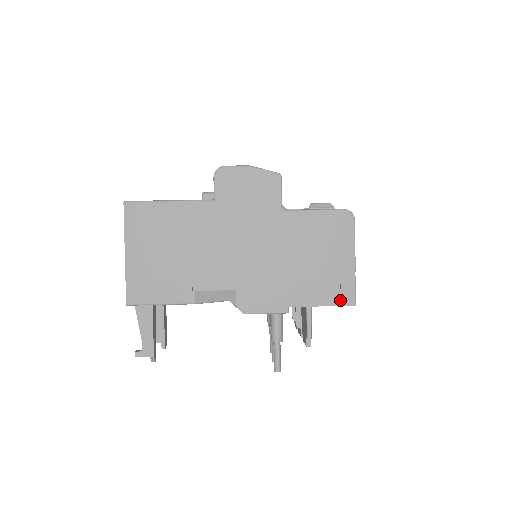
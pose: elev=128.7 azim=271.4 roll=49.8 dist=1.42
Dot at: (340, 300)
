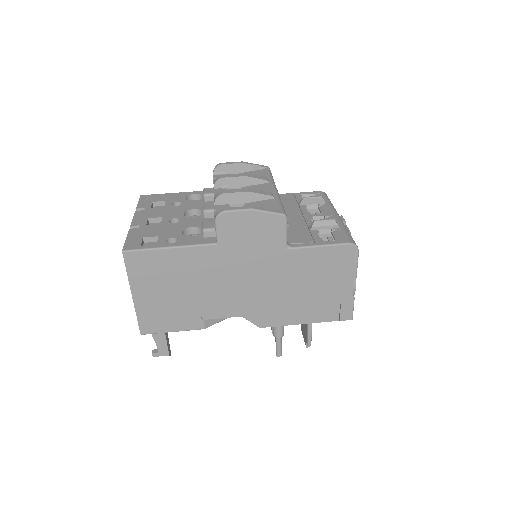
Dot at: (339, 317)
